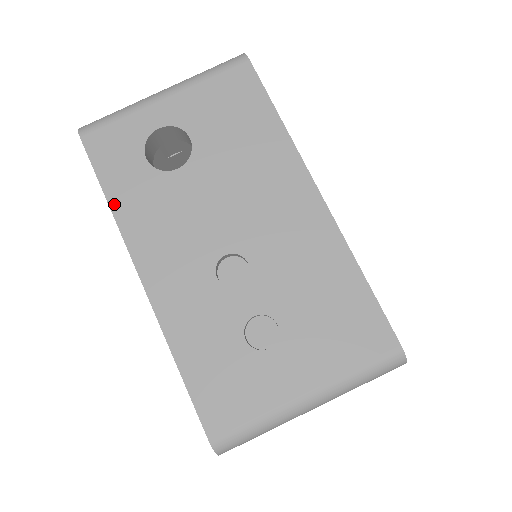
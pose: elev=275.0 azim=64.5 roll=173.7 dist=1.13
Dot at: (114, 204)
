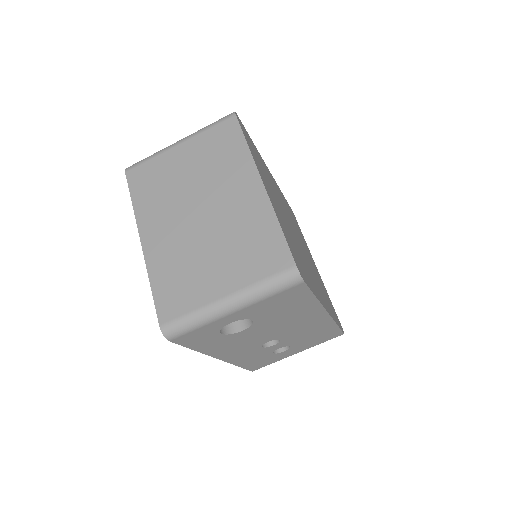
Dot at: (200, 350)
